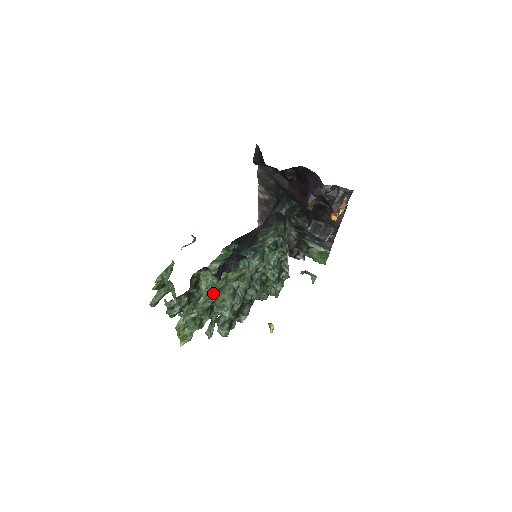
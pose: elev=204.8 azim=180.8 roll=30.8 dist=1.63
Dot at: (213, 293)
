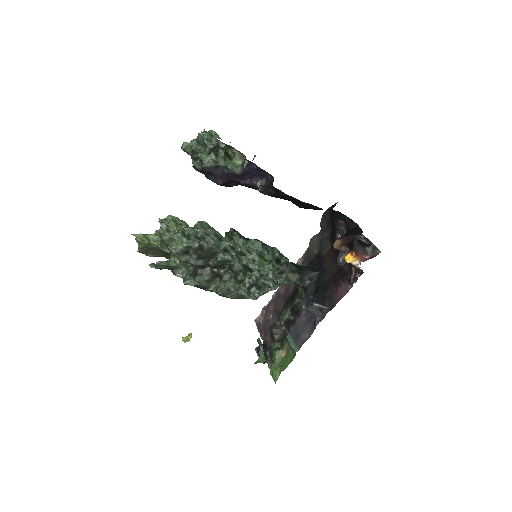
Dot at: occluded
